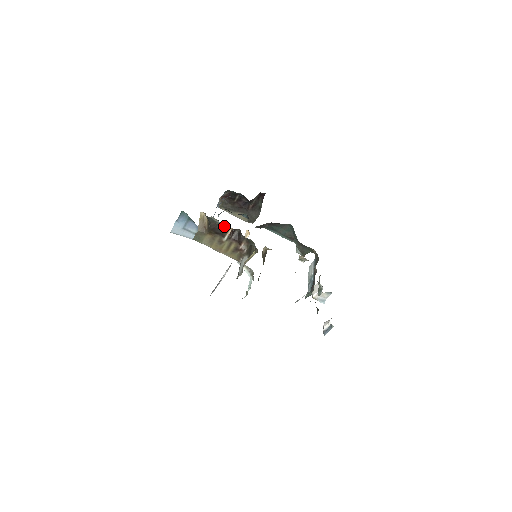
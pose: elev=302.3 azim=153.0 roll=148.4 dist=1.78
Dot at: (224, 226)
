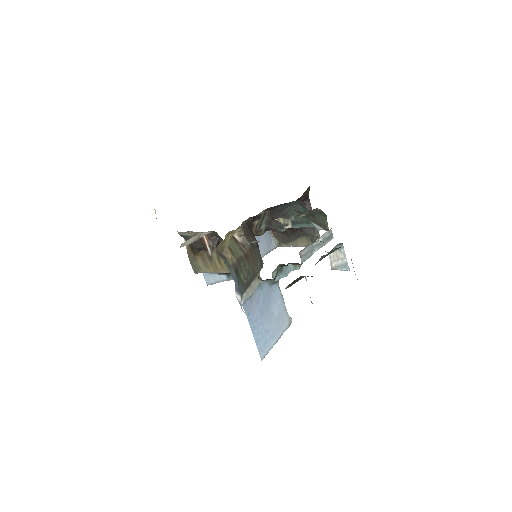
Dot at: occluded
